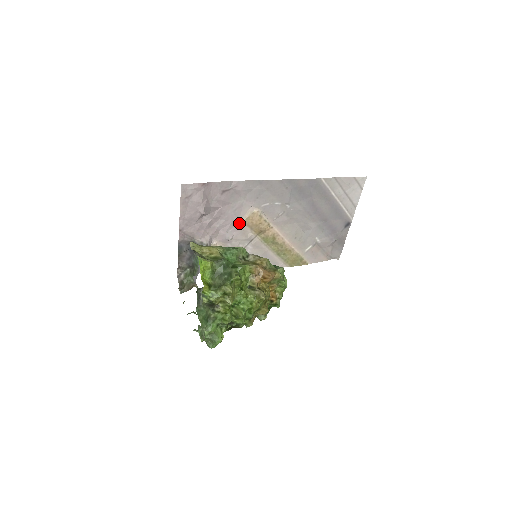
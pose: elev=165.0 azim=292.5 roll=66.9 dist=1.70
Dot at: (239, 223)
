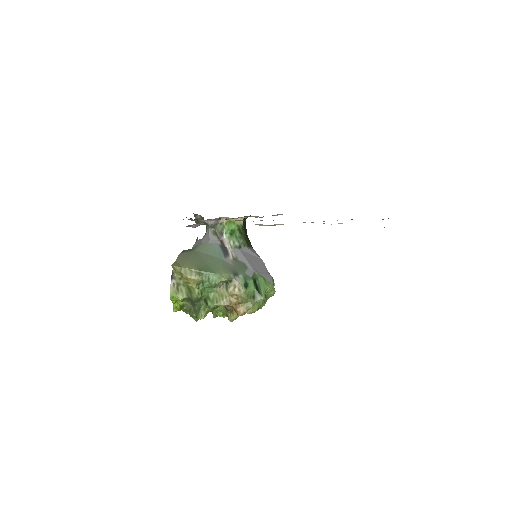
Dot at: occluded
